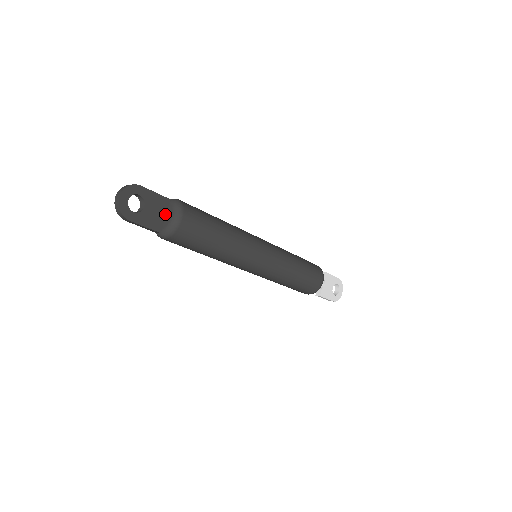
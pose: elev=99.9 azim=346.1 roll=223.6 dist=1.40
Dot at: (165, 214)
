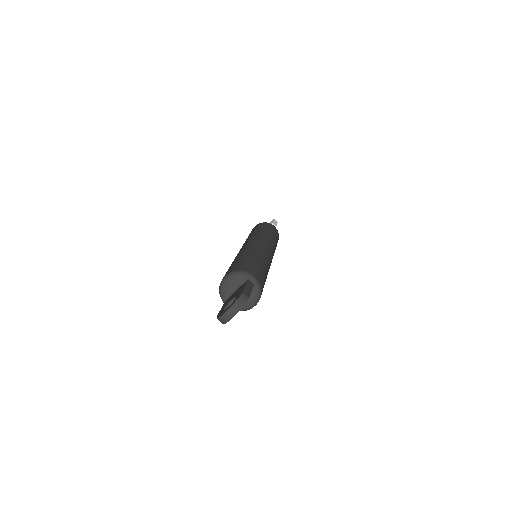
Dot at: occluded
